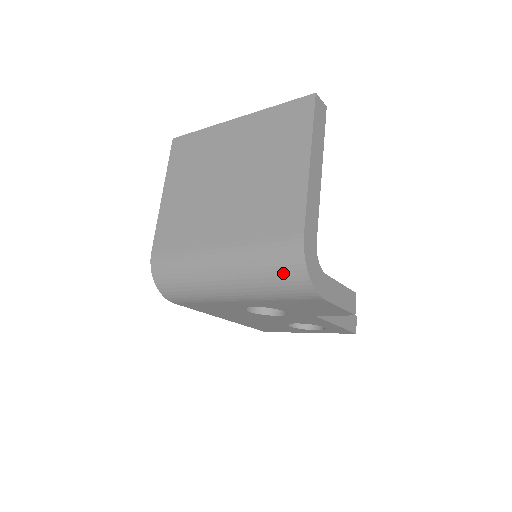
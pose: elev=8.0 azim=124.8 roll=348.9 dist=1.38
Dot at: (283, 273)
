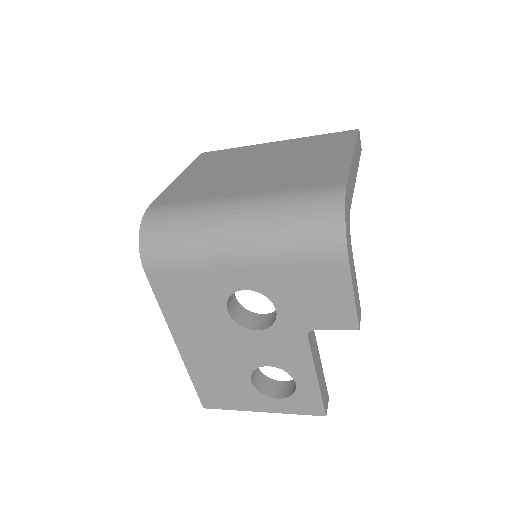
Dot at: (314, 215)
